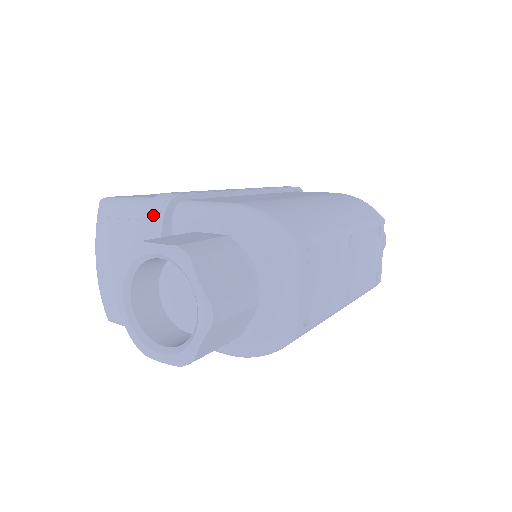
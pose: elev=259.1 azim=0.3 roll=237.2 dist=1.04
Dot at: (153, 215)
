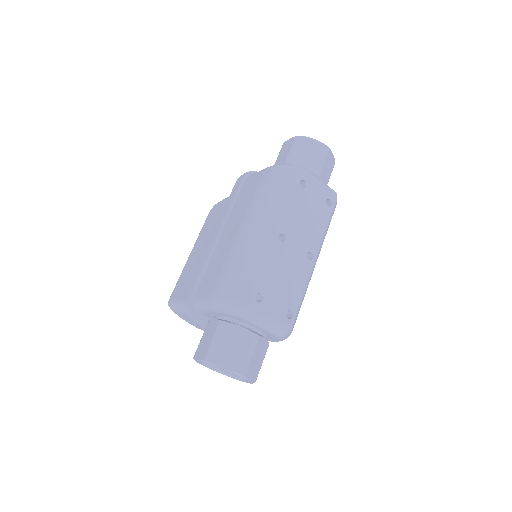
Dot at: (190, 317)
